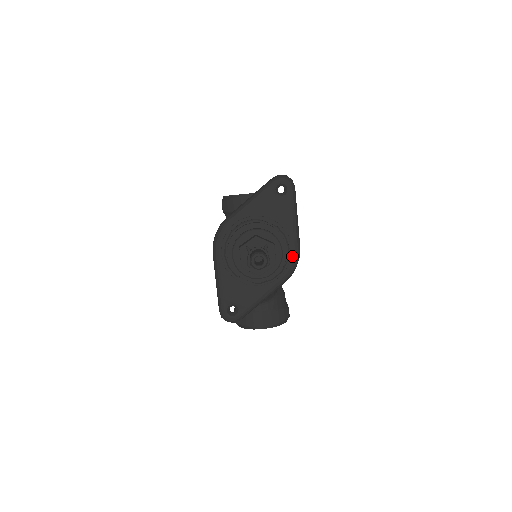
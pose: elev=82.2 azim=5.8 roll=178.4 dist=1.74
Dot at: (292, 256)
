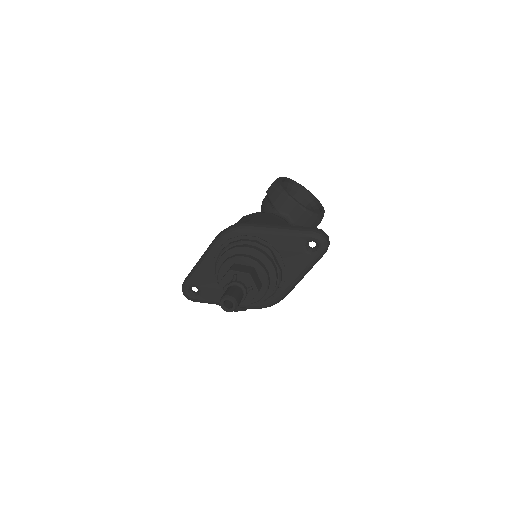
Dot at: (273, 298)
